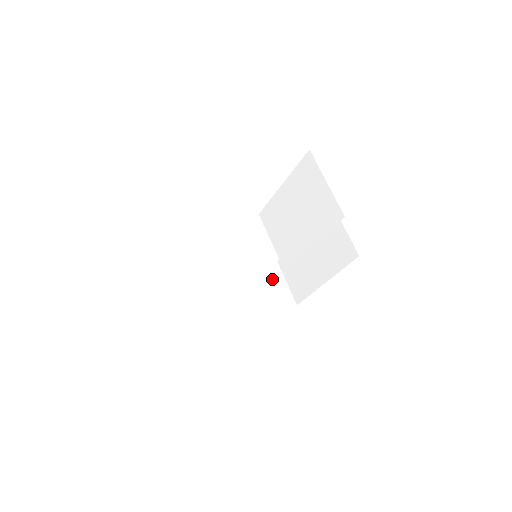
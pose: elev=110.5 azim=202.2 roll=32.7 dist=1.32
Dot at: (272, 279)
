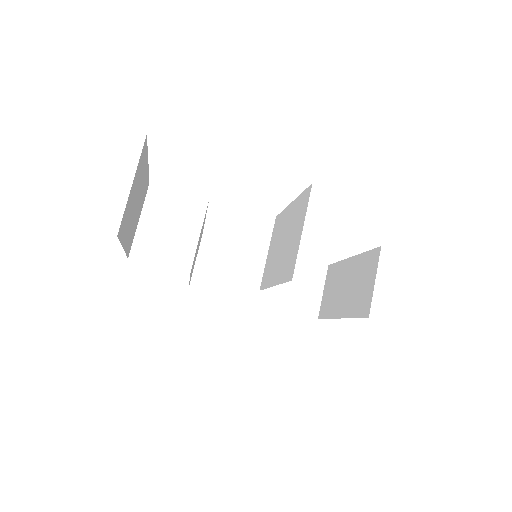
Dot at: (309, 279)
